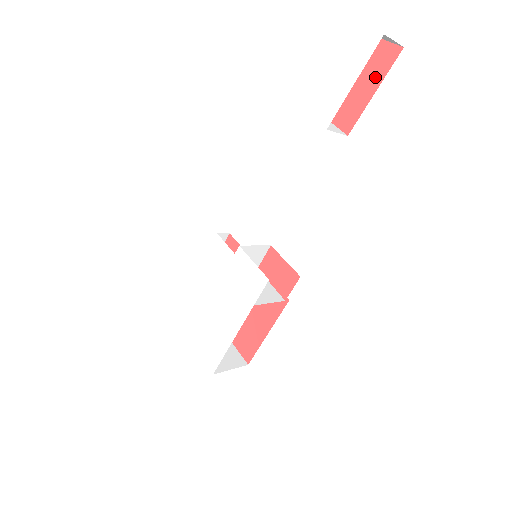
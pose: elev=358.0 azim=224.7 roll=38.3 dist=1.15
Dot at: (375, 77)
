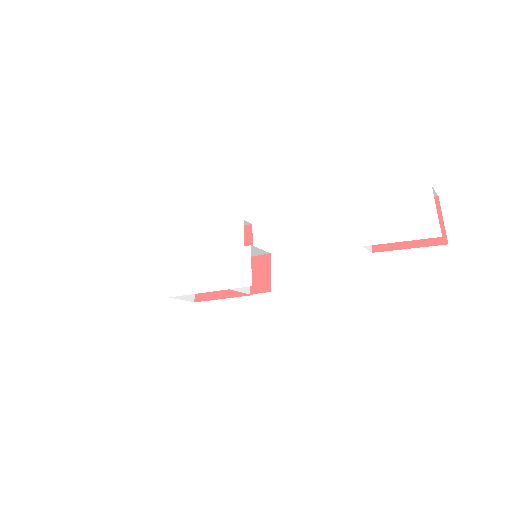
Dot at: (419, 240)
